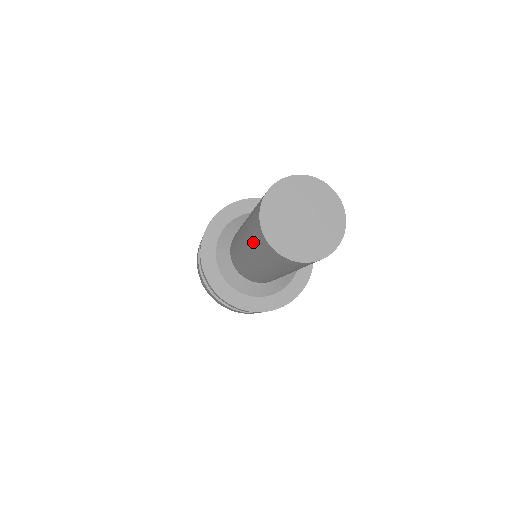
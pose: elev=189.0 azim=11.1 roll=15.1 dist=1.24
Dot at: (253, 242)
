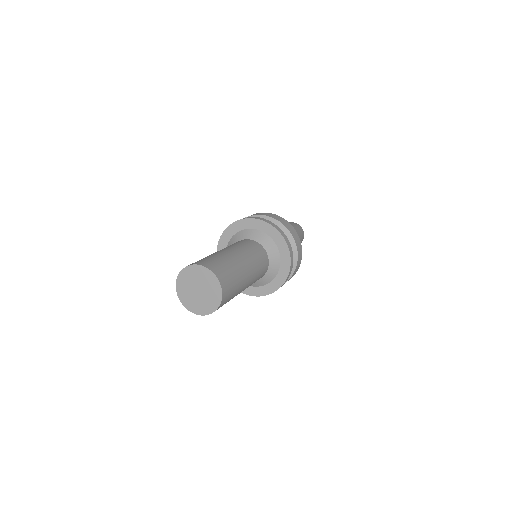
Dot at: occluded
